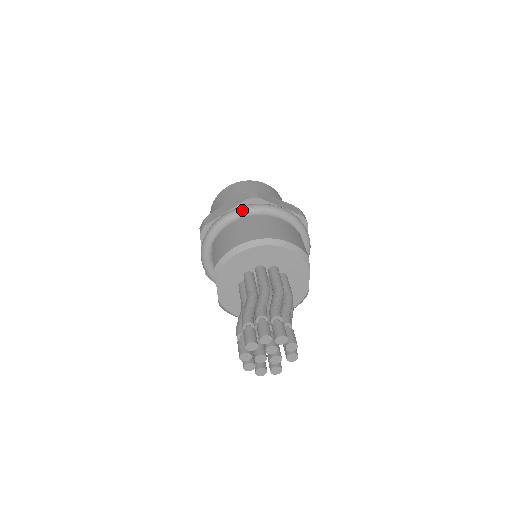
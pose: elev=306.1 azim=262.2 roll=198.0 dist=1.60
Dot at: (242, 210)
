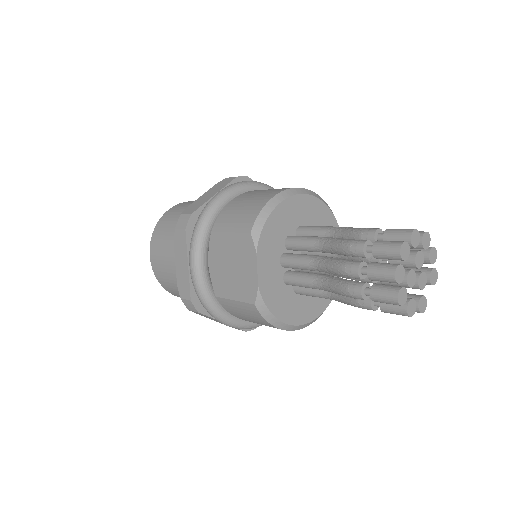
Dot at: (239, 184)
